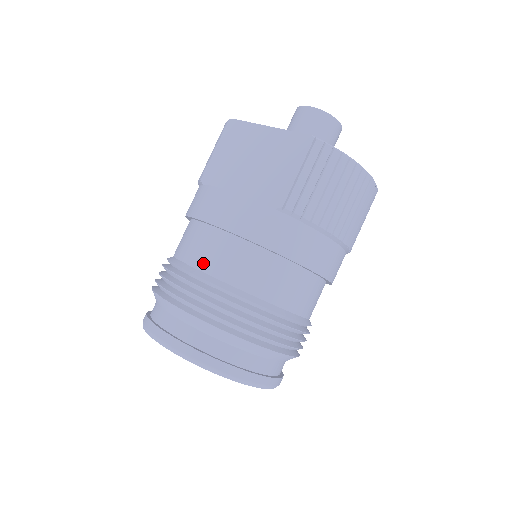
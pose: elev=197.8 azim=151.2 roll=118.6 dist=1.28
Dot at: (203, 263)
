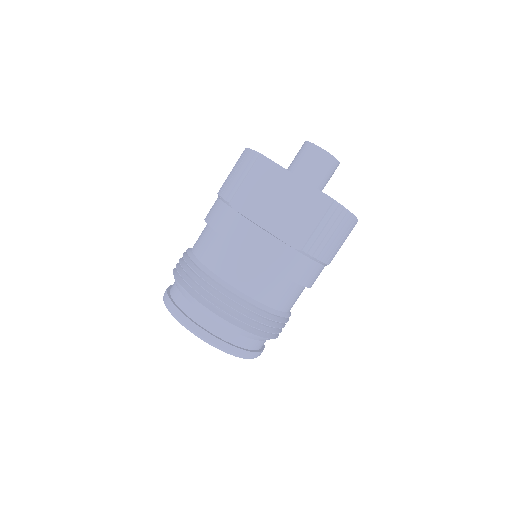
Dot at: (233, 279)
